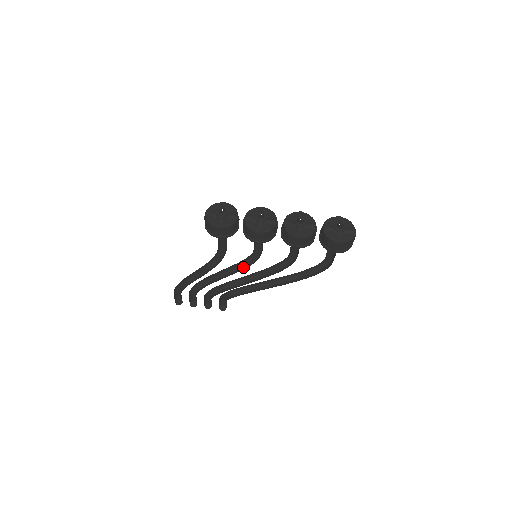
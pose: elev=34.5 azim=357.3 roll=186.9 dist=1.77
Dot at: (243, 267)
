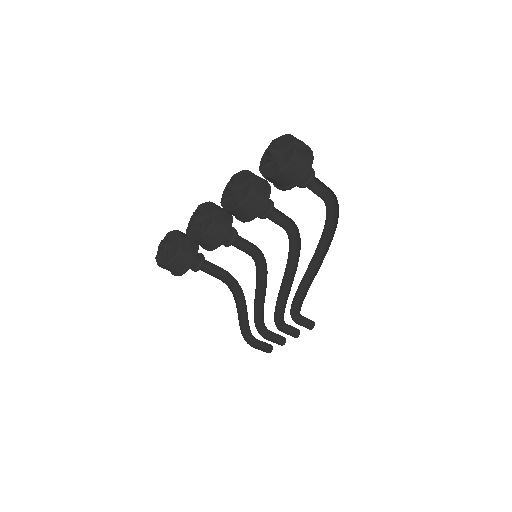
Dot at: (266, 275)
